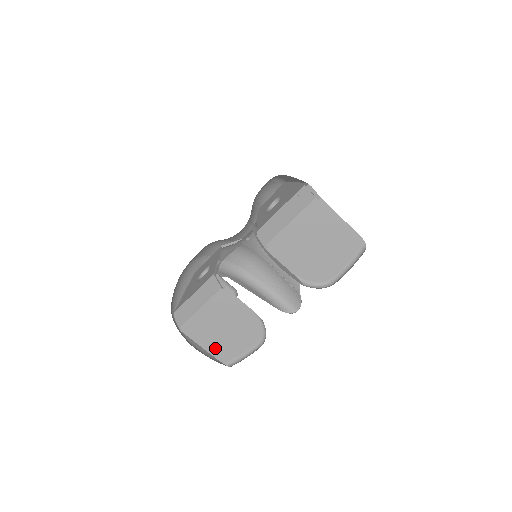
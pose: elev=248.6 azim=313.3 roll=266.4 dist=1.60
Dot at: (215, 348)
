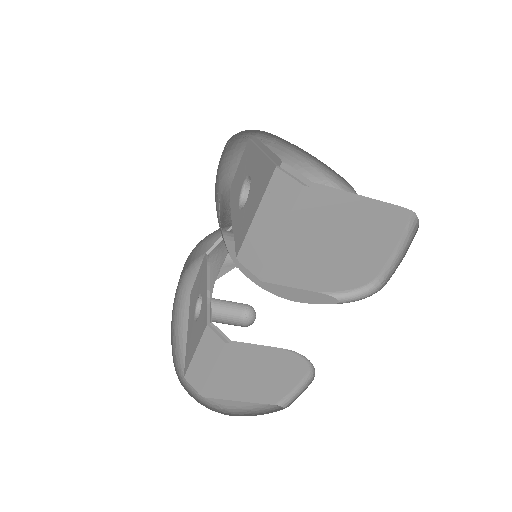
Dot at: (255, 396)
